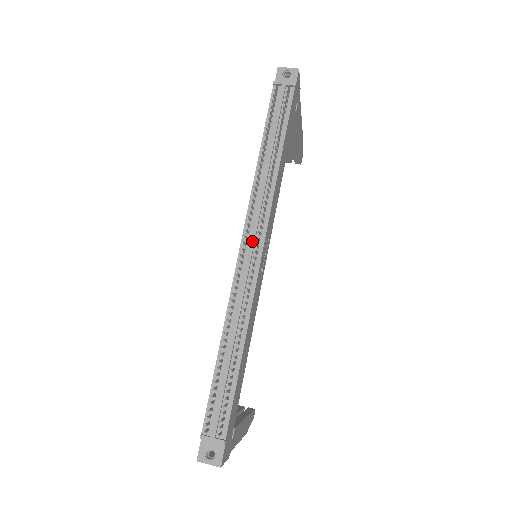
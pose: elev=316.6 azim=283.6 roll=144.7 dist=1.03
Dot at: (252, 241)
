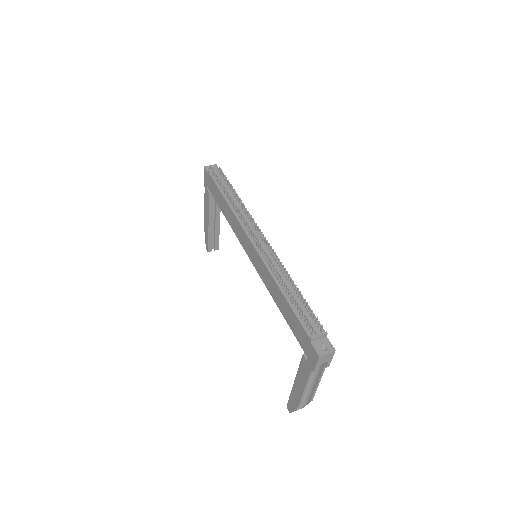
Dot at: (256, 235)
